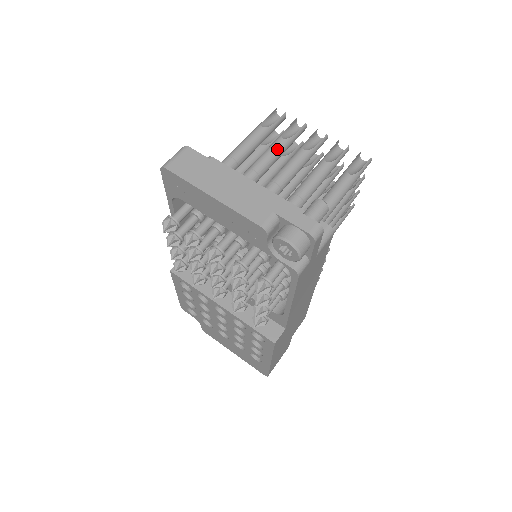
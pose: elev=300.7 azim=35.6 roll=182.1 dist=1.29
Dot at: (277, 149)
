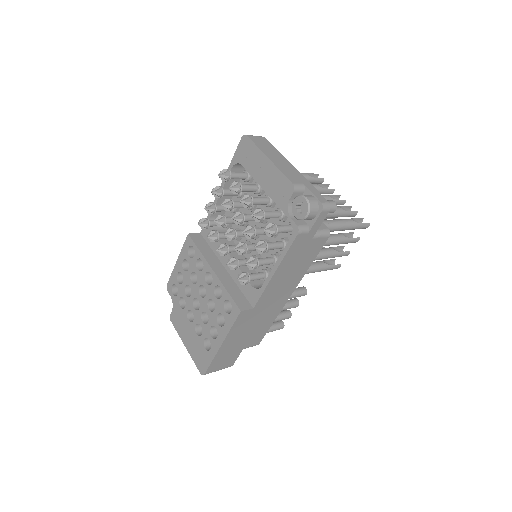
Dot at: occluded
